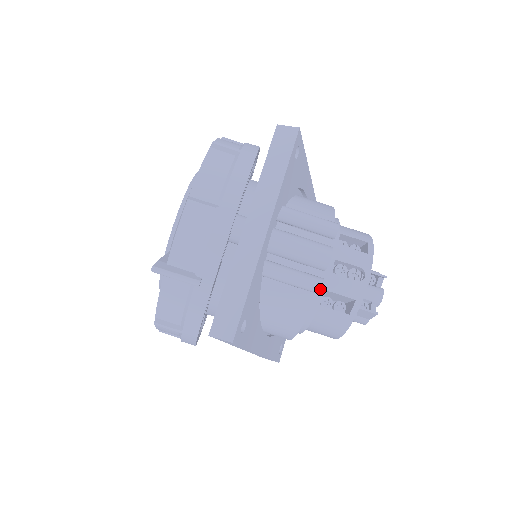
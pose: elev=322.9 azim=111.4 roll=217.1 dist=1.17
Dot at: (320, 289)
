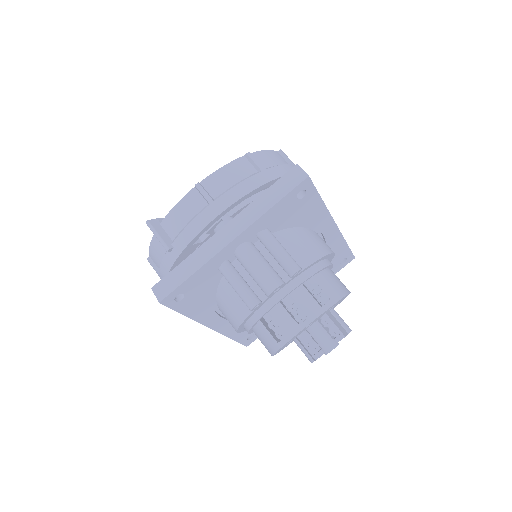
Dot at: (251, 308)
